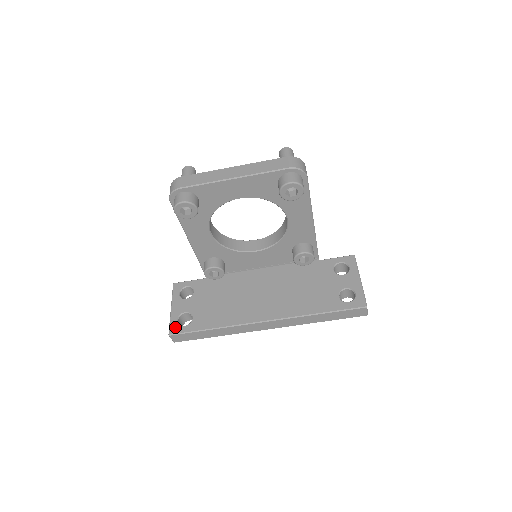
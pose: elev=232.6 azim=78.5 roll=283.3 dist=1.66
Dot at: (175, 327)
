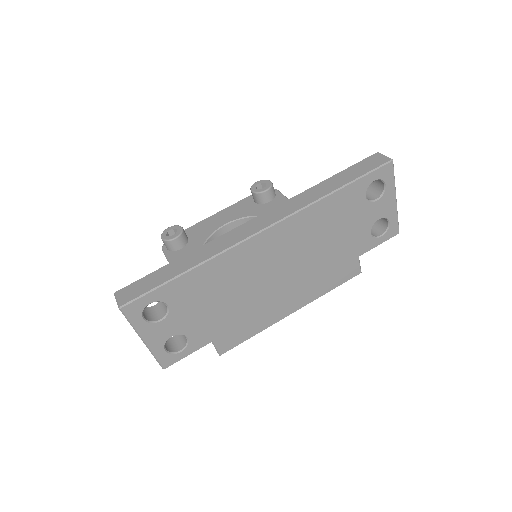
Dot at: occluded
